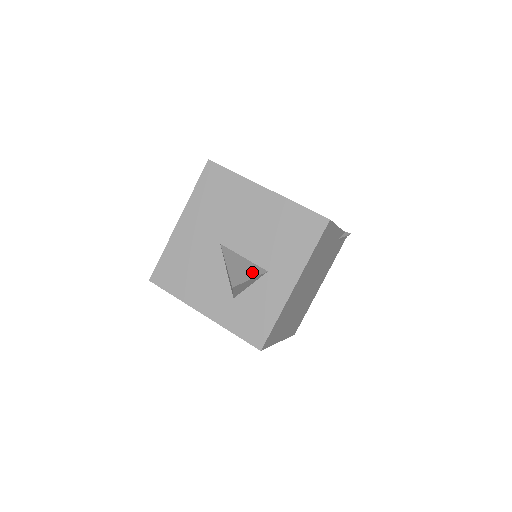
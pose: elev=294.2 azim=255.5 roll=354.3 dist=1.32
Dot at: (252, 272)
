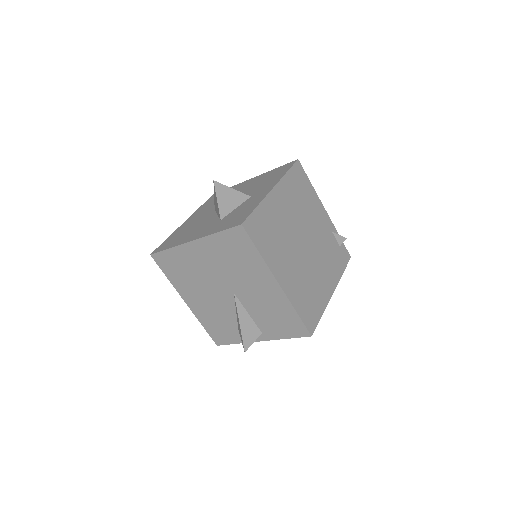
Dot at: (236, 194)
